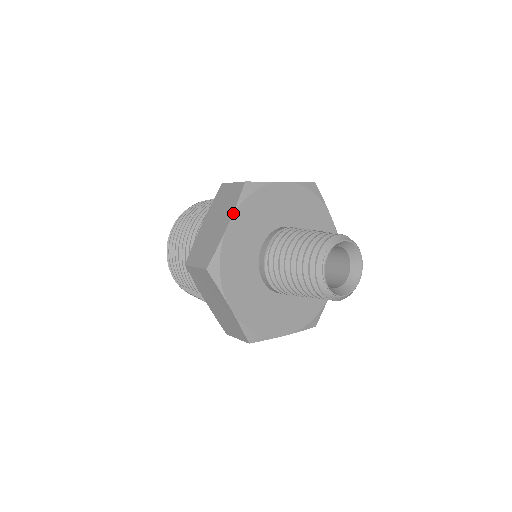
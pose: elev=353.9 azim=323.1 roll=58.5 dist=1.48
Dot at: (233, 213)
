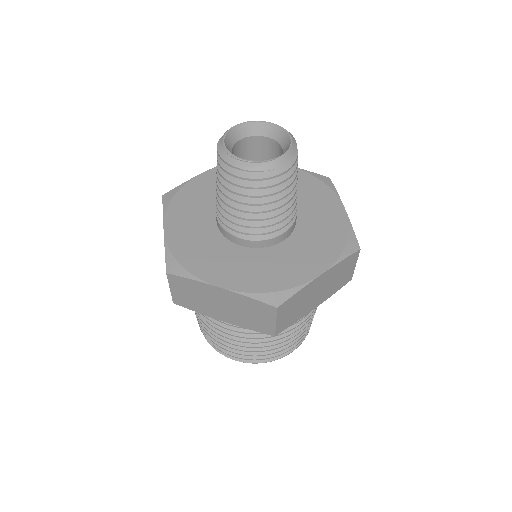
Dot at: (163, 219)
